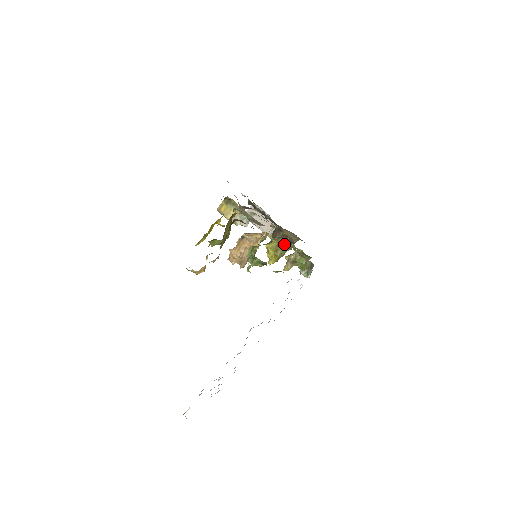
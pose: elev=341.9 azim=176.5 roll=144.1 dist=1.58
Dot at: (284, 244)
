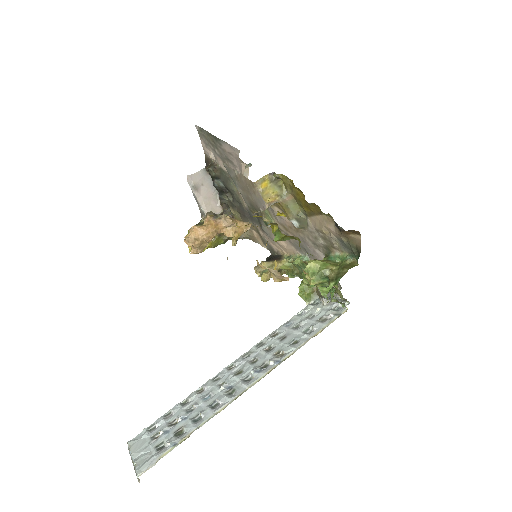
Dot at: occluded
